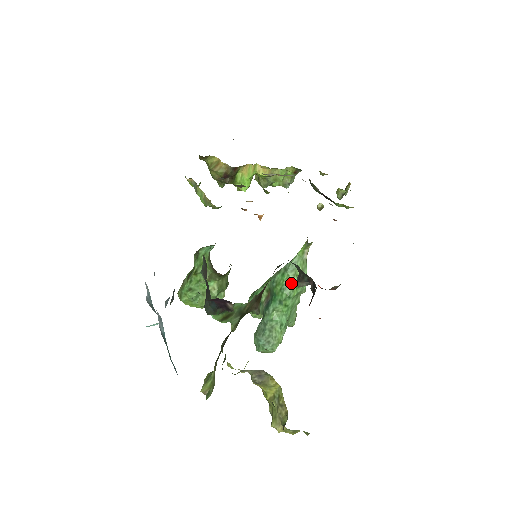
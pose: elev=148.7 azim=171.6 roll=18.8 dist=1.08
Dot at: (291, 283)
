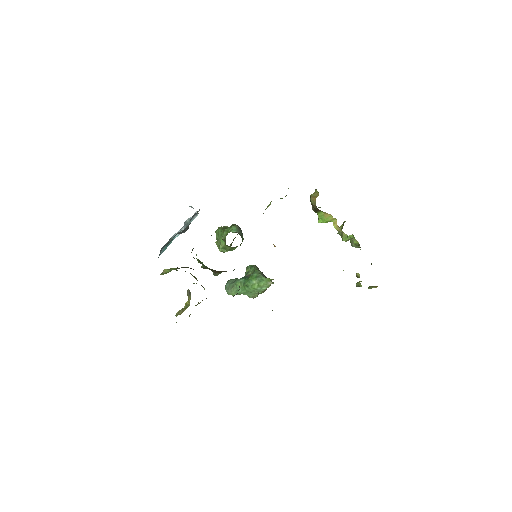
Dot at: (254, 284)
